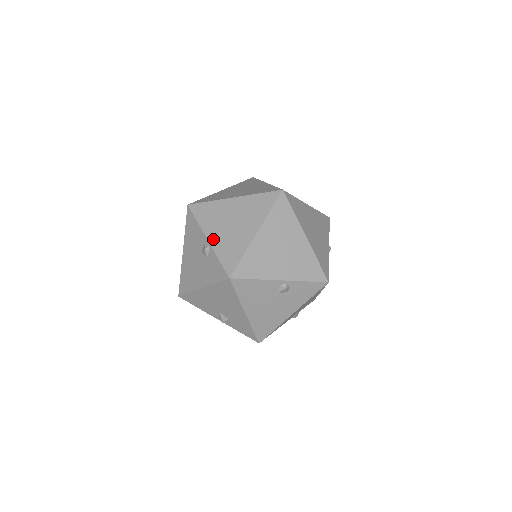
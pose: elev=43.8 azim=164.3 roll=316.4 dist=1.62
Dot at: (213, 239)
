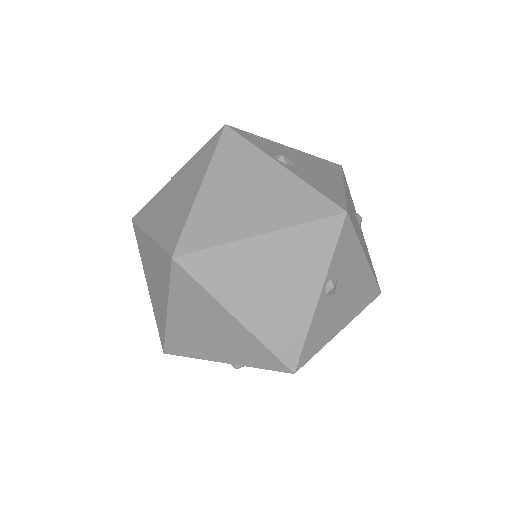
Dot at: (149, 289)
